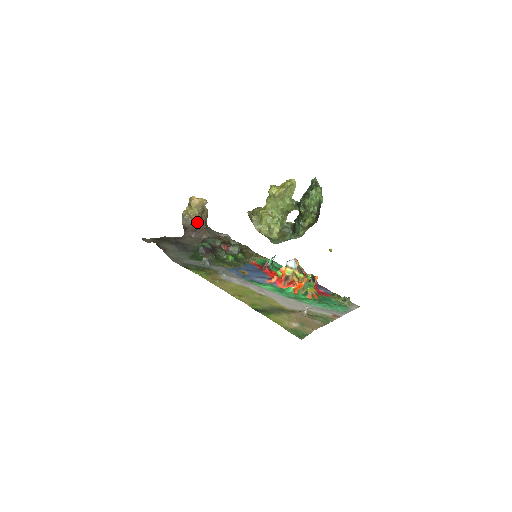
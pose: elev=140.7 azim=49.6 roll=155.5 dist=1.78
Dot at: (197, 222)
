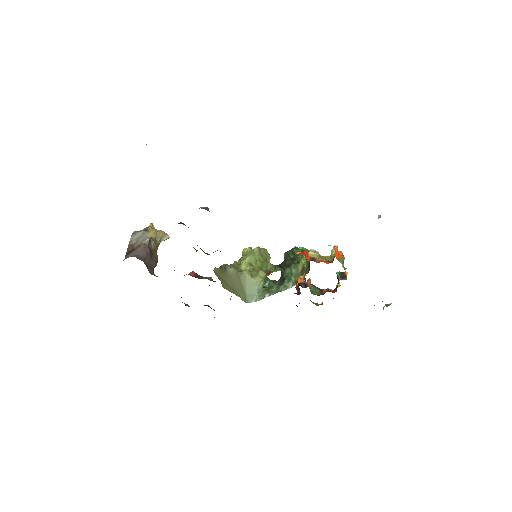
Dot at: (153, 246)
